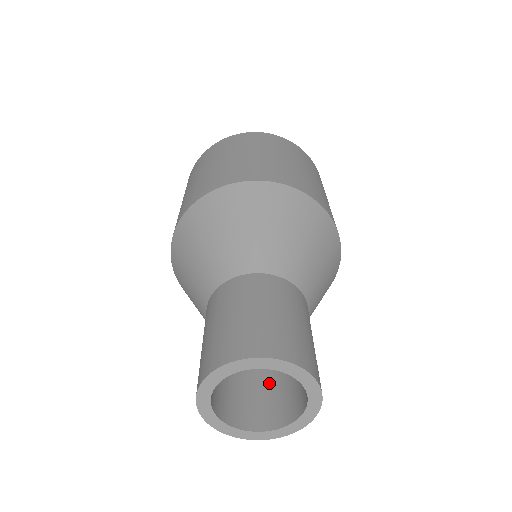
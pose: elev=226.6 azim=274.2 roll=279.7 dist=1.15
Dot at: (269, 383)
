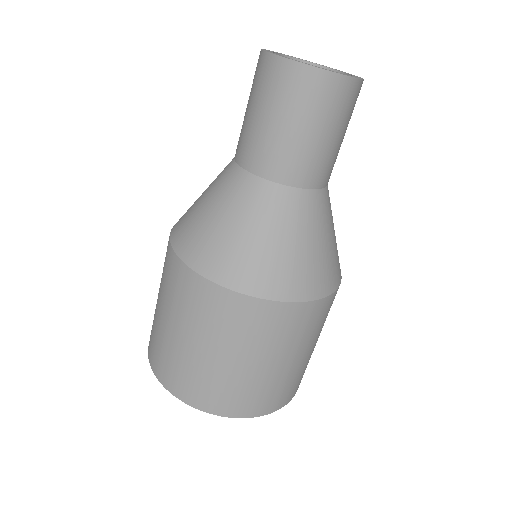
Dot at: occluded
